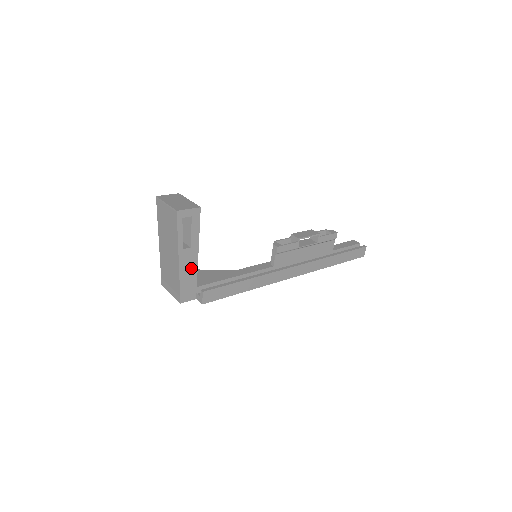
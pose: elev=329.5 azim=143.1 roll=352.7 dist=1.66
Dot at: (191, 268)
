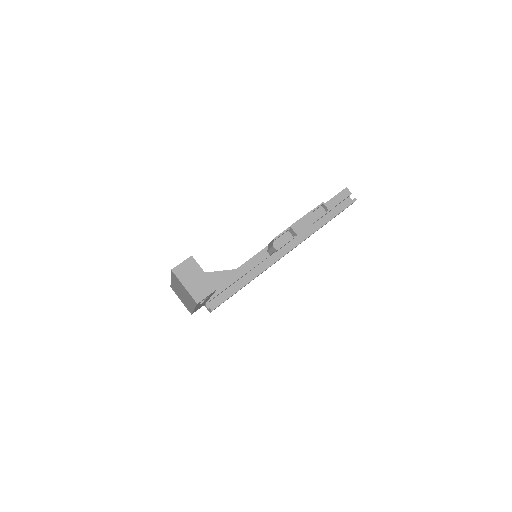
Dot at: (203, 303)
